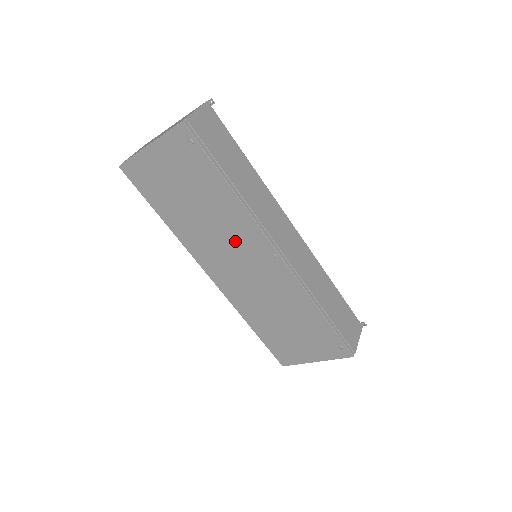
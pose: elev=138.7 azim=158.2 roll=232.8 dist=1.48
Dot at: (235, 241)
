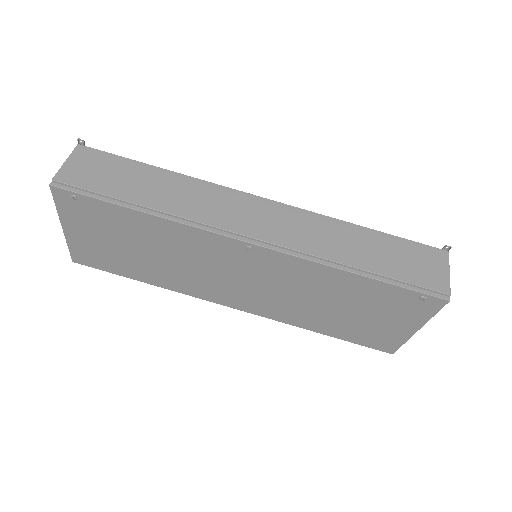
Dot at: (206, 259)
